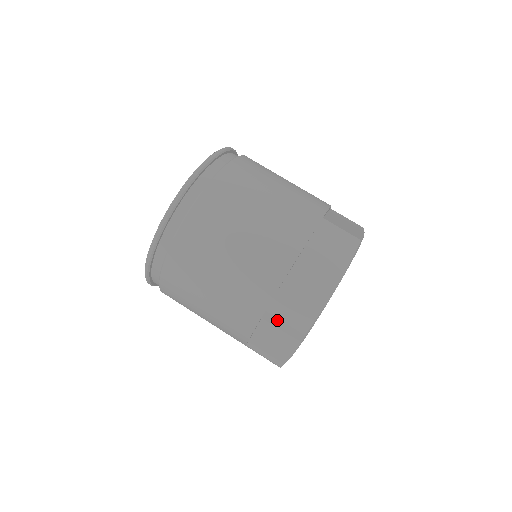
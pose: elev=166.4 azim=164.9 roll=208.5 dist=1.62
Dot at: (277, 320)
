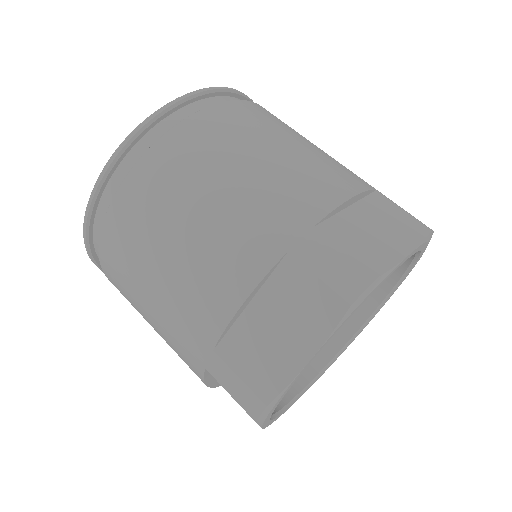
Dot at: (304, 272)
